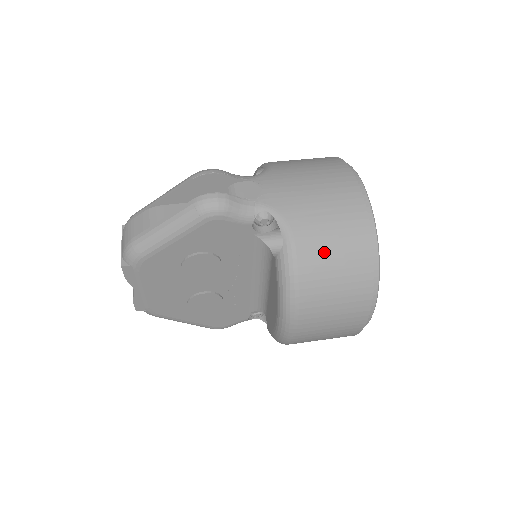
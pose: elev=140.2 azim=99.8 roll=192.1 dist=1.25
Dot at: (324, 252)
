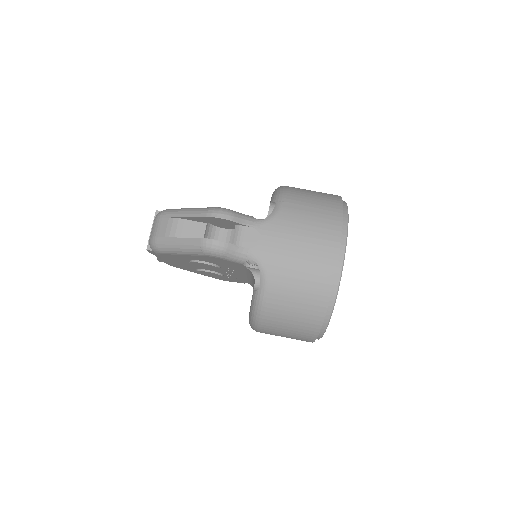
Dot at: (288, 304)
